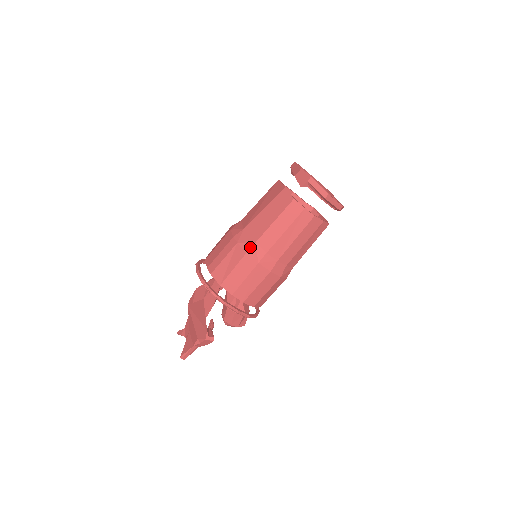
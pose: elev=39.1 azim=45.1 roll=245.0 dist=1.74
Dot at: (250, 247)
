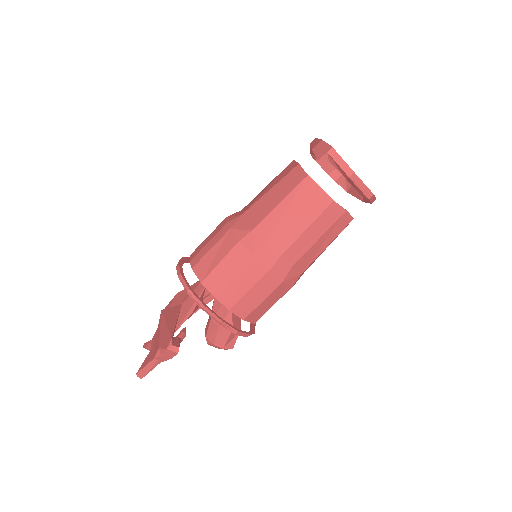
Dot at: (245, 235)
